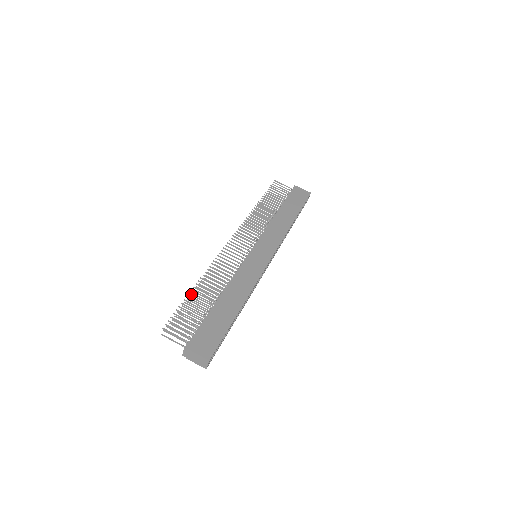
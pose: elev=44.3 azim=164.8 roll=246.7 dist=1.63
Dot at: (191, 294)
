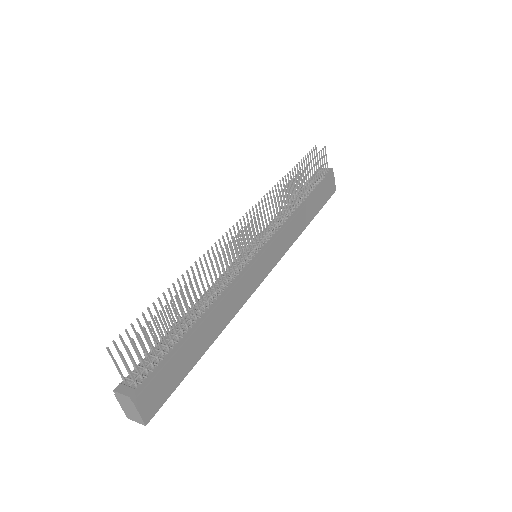
Dot at: (177, 299)
